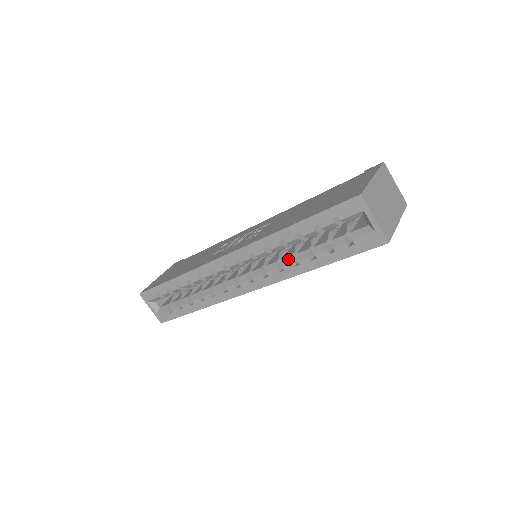
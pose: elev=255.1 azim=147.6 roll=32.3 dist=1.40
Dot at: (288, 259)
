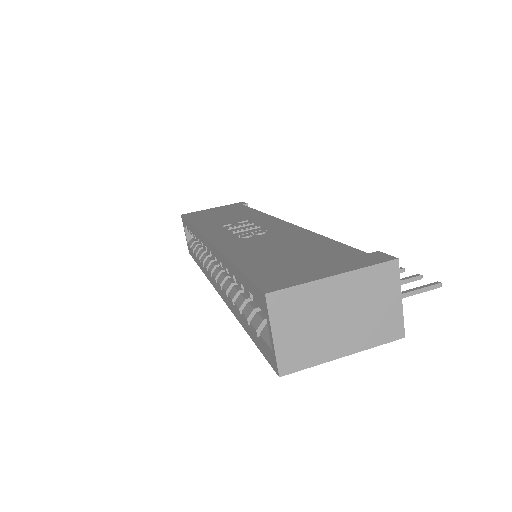
Dot at: (234, 291)
